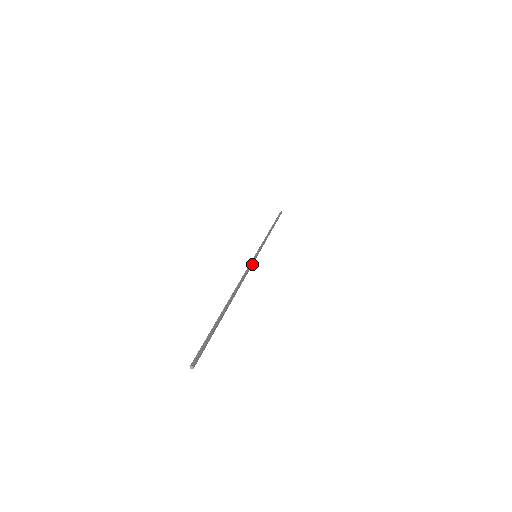
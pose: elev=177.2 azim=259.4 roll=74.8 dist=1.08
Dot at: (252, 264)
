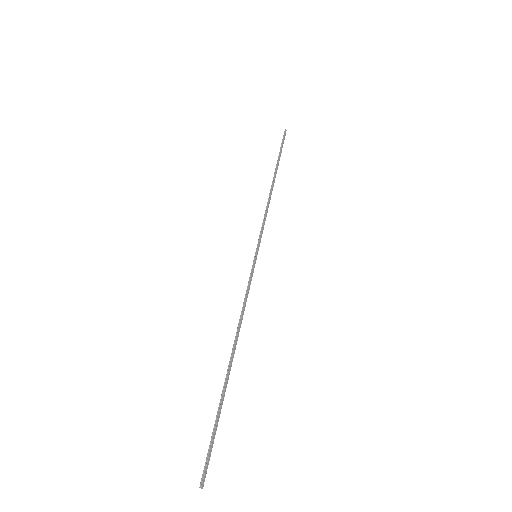
Dot at: (252, 276)
